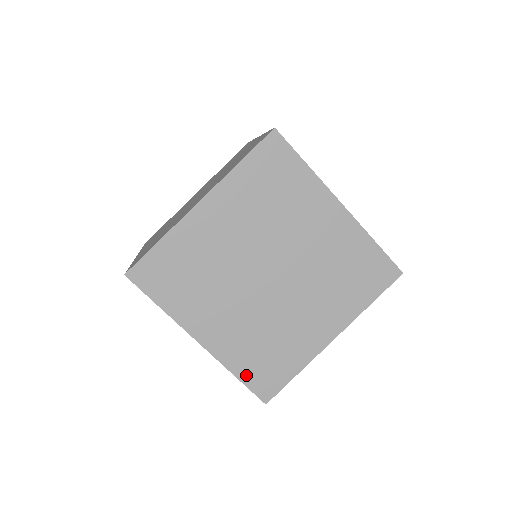
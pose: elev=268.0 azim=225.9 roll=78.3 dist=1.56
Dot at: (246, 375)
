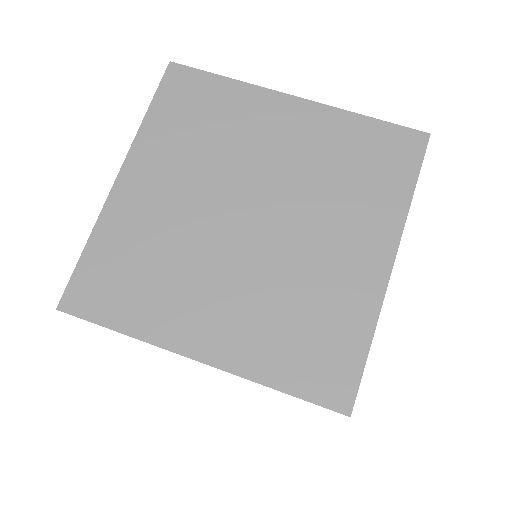
Dot at: (292, 380)
